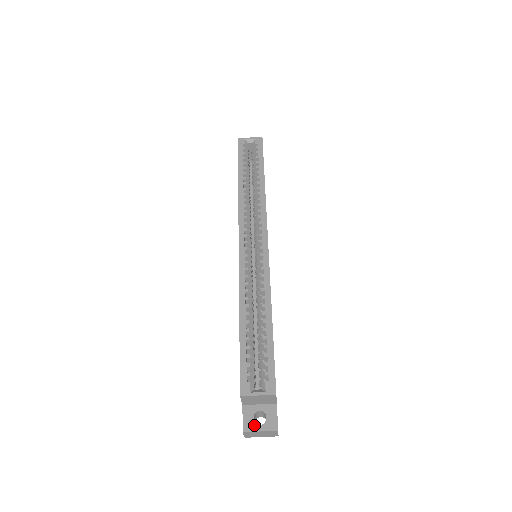
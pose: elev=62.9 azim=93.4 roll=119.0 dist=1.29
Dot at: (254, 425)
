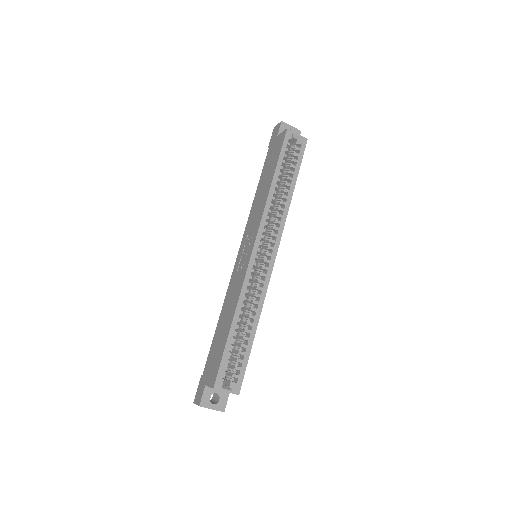
Dot at: (209, 403)
